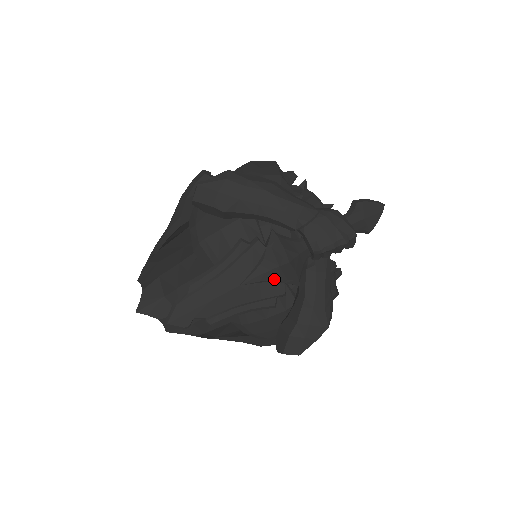
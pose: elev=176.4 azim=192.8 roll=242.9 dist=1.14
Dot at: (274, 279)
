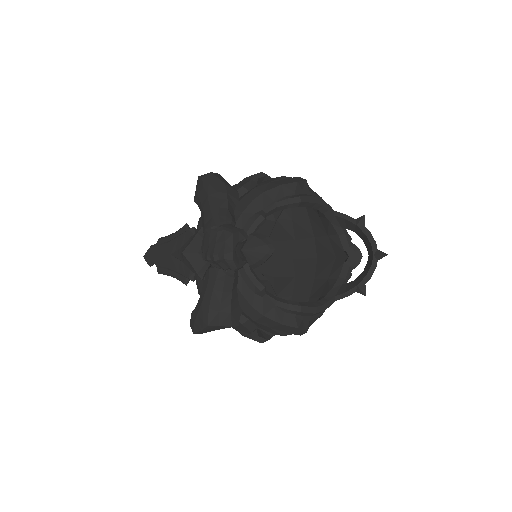
Dot at: (184, 262)
